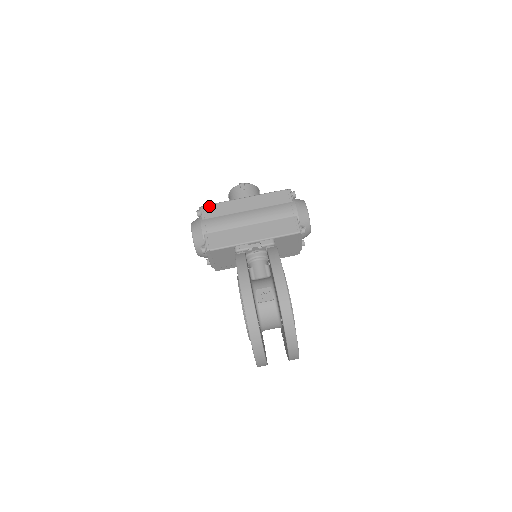
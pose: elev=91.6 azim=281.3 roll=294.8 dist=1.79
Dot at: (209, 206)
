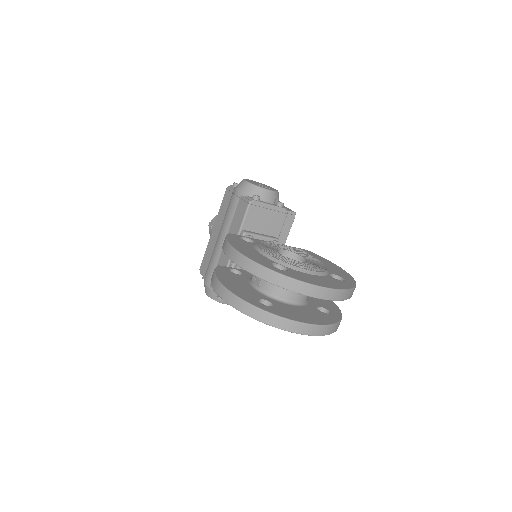
Dot at: (201, 265)
